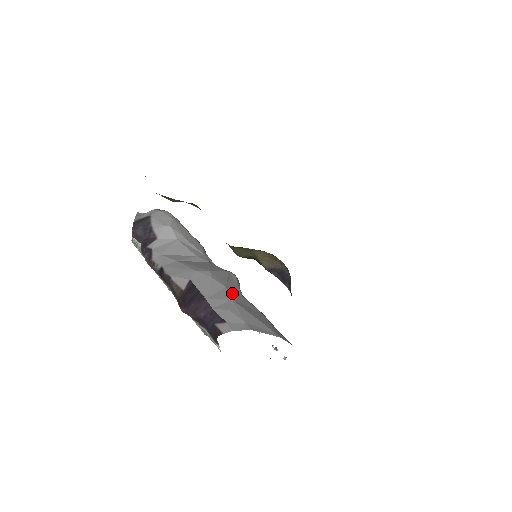
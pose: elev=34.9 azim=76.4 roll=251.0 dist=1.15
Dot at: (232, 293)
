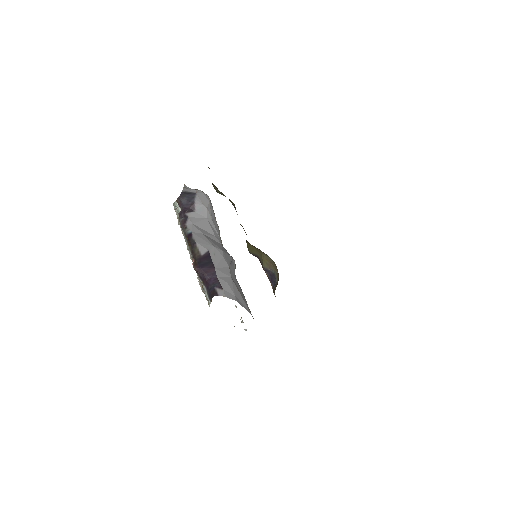
Dot at: (231, 273)
